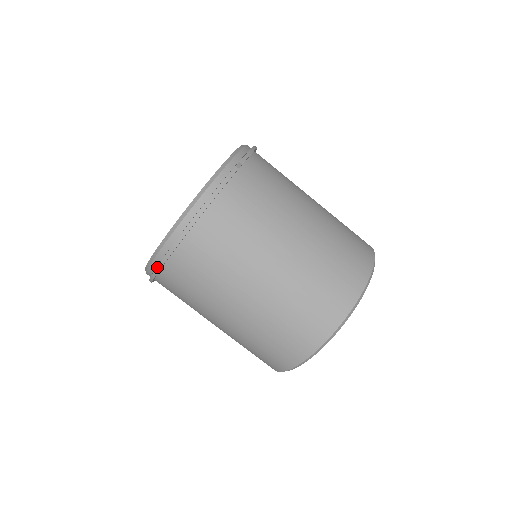
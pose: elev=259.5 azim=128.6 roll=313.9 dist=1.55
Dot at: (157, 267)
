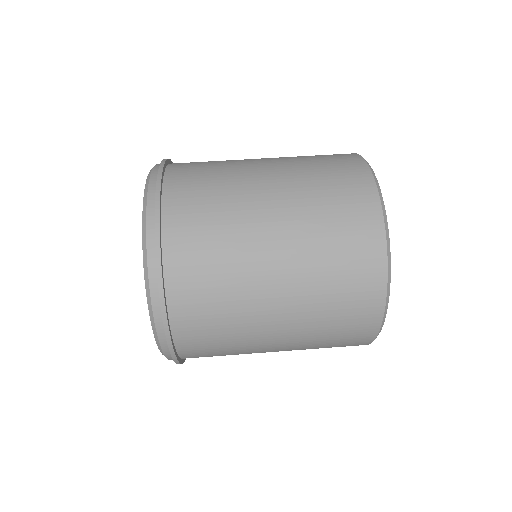
Dot at: (155, 197)
